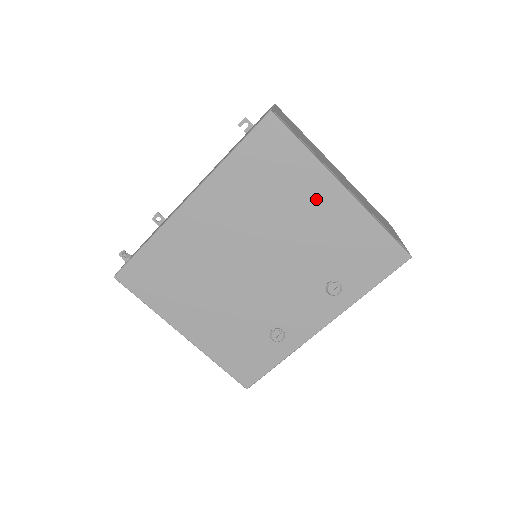
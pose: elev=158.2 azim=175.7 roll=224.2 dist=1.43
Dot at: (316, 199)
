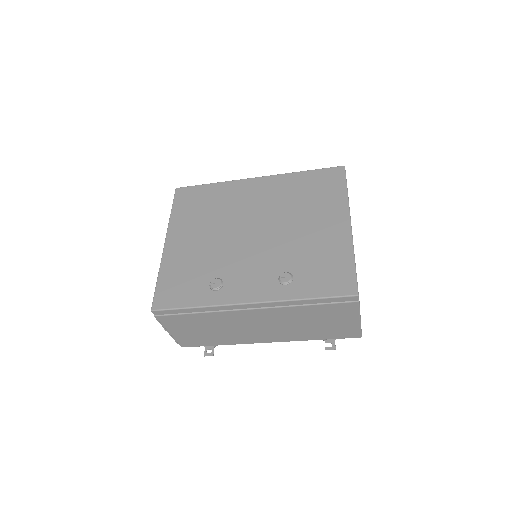
Dot at: (328, 219)
